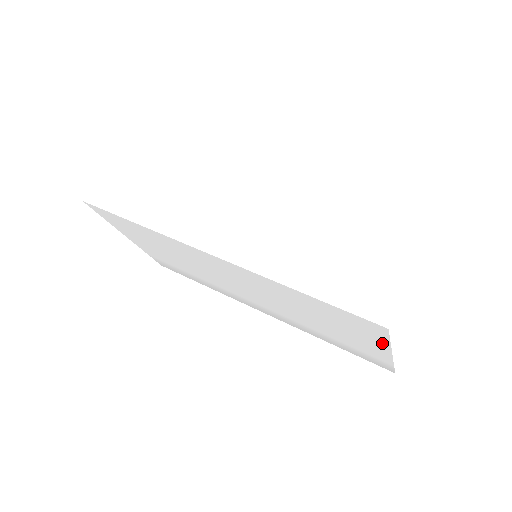
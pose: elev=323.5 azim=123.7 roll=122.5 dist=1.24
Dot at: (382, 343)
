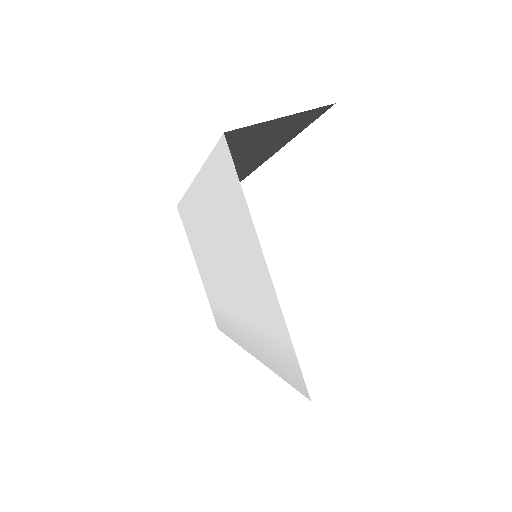
Dot at: (250, 223)
